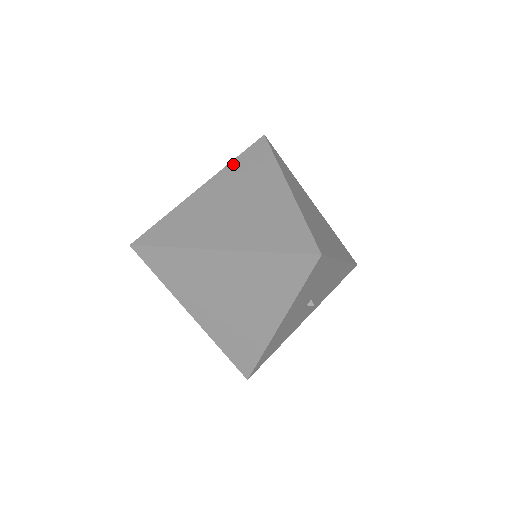
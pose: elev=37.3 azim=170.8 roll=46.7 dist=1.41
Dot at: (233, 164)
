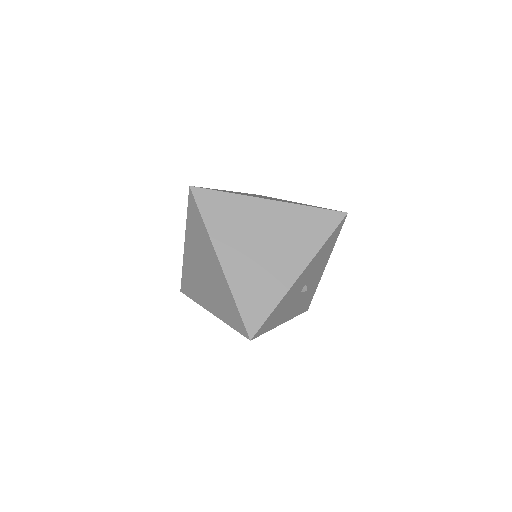
Dot at: (247, 193)
